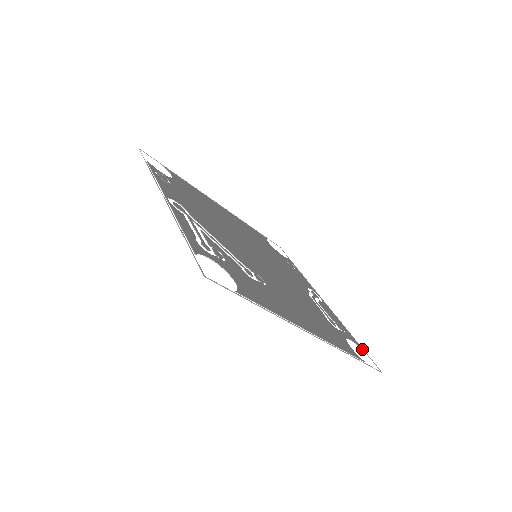
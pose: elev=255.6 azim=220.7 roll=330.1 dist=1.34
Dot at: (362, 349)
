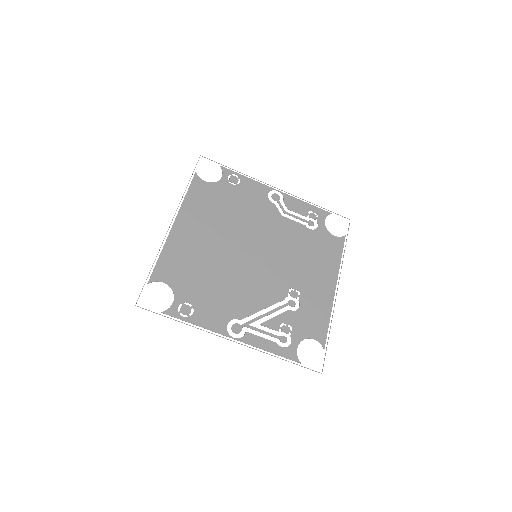
Dot at: occluded
